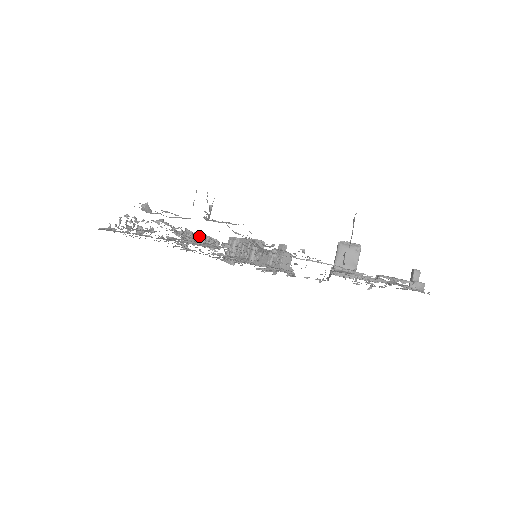
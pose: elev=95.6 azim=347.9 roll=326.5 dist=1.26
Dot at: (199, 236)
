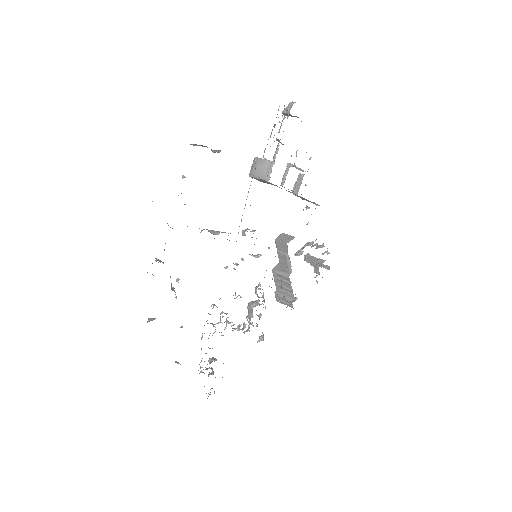
Dot at: (247, 317)
